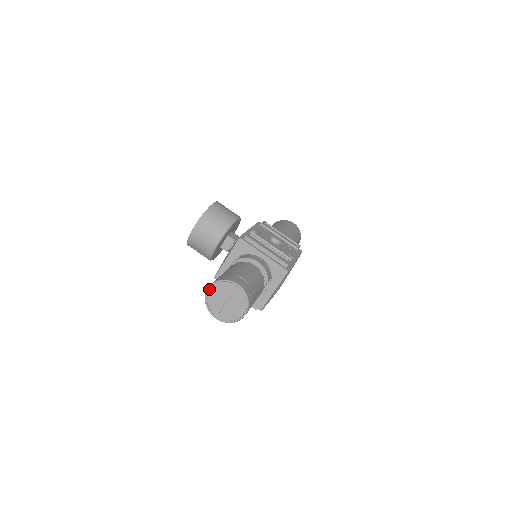
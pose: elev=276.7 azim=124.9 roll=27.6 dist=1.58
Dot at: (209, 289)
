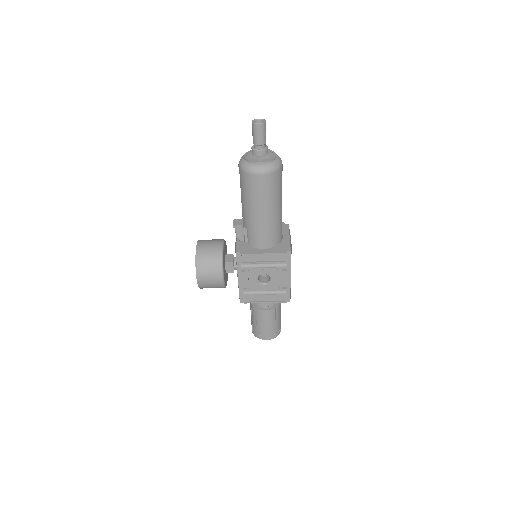
Dot at: occluded
